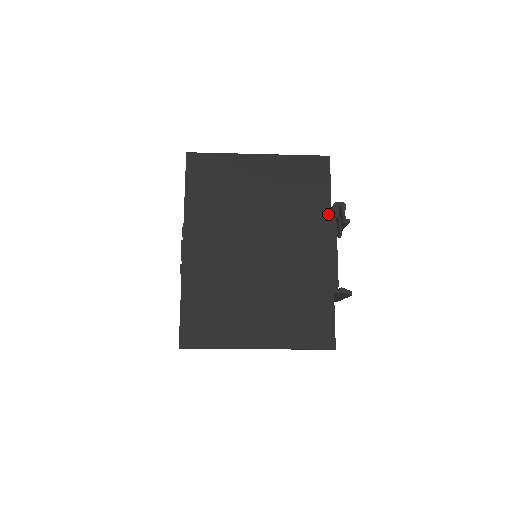
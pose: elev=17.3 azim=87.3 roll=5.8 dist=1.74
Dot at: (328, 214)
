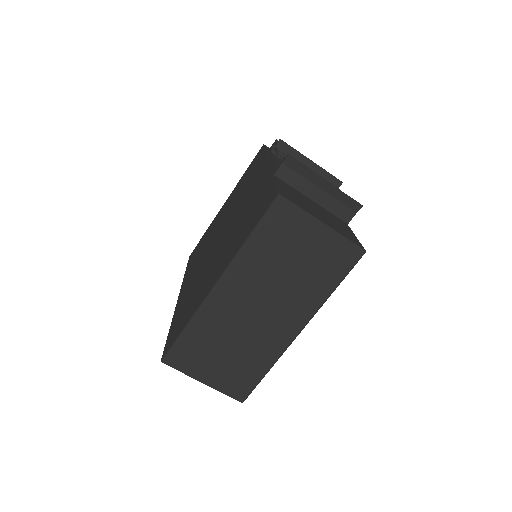
Dot at: (264, 158)
